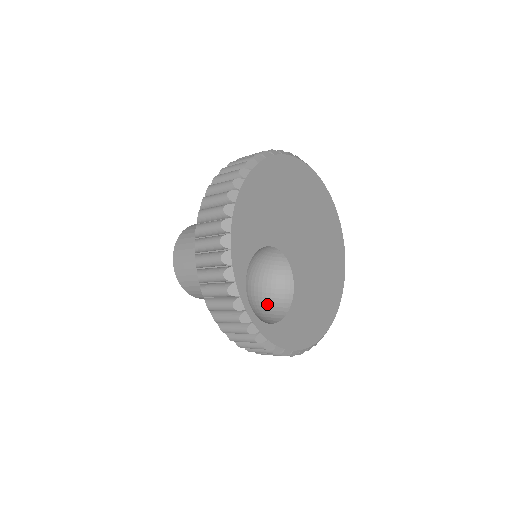
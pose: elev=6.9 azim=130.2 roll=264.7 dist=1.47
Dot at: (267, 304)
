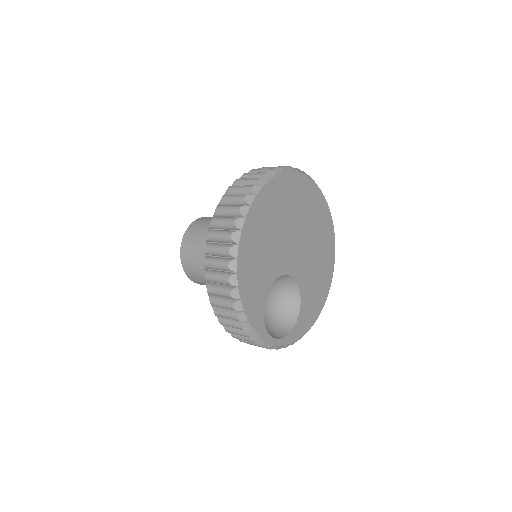
Dot at: (282, 308)
